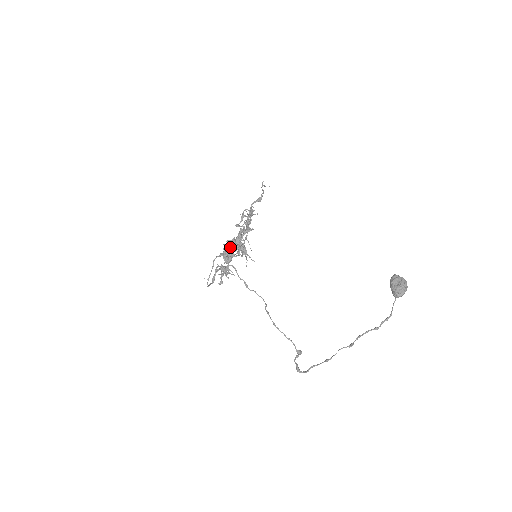
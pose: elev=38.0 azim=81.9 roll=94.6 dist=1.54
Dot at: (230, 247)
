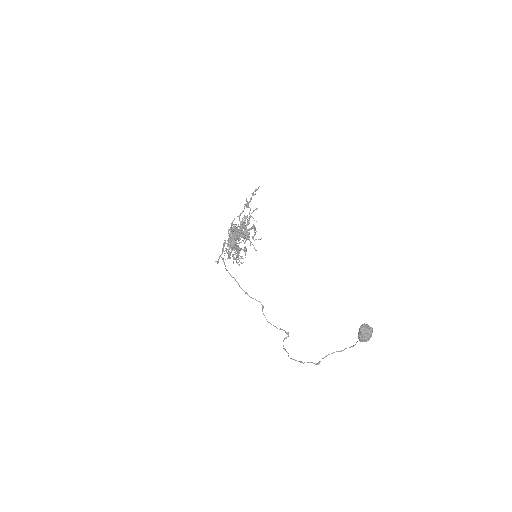
Dot at: occluded
